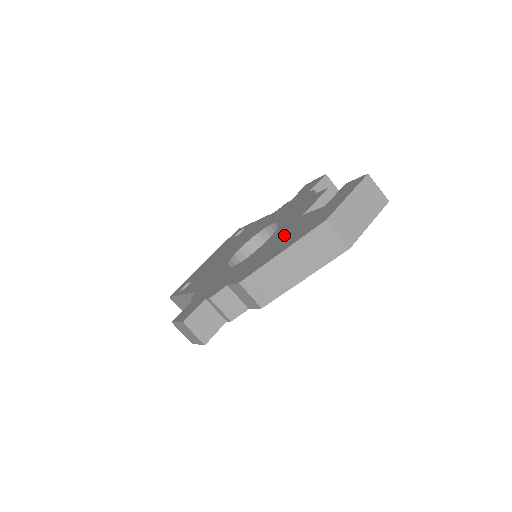
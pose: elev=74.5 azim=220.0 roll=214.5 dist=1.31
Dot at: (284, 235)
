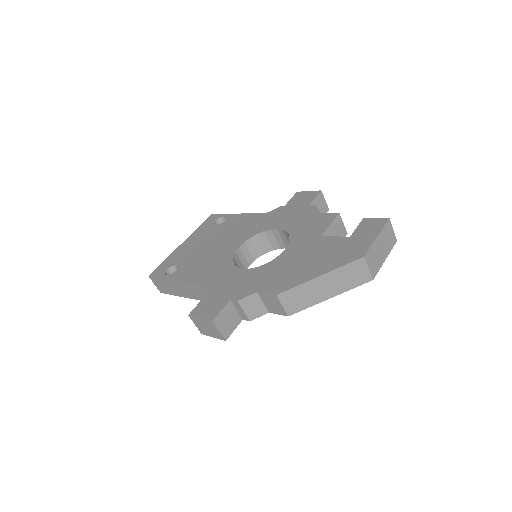
Dot at: (309, 254)
